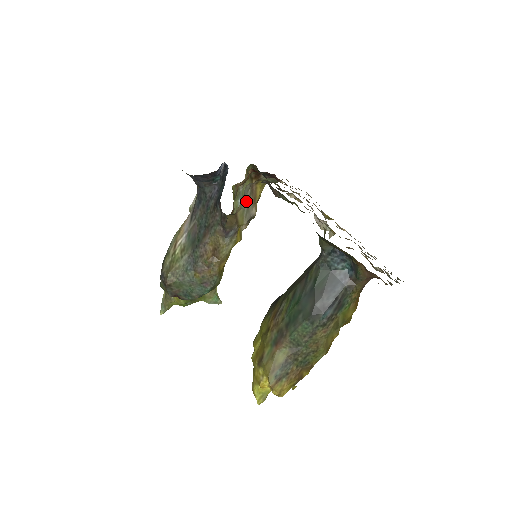
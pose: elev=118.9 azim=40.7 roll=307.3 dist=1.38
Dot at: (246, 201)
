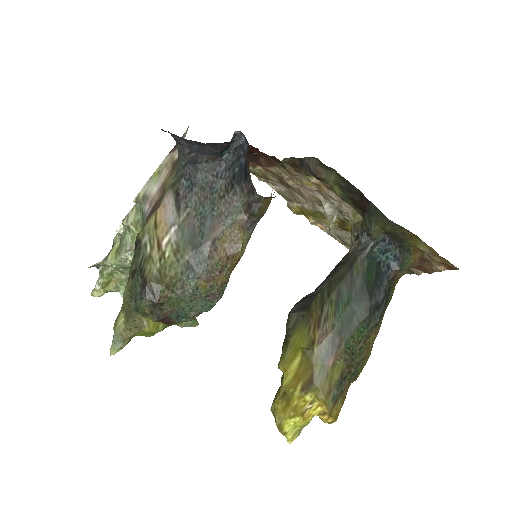
Dot at: occluded
